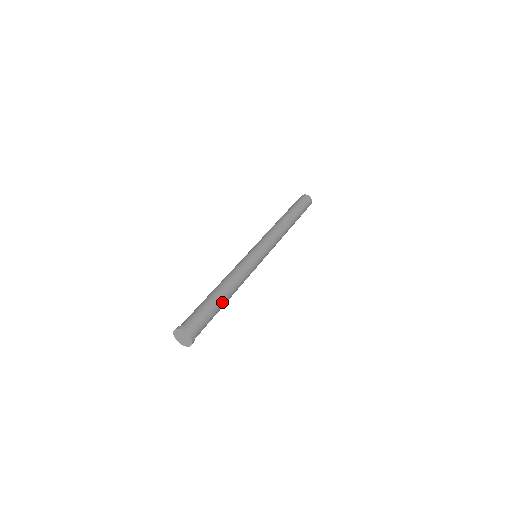
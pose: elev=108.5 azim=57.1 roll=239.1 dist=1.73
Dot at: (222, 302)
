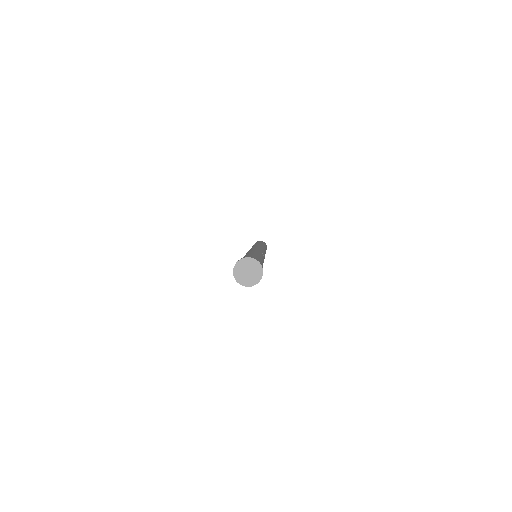
Dot at: occluded
